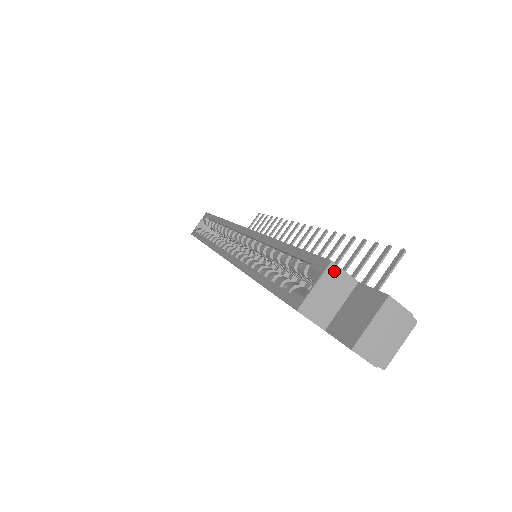
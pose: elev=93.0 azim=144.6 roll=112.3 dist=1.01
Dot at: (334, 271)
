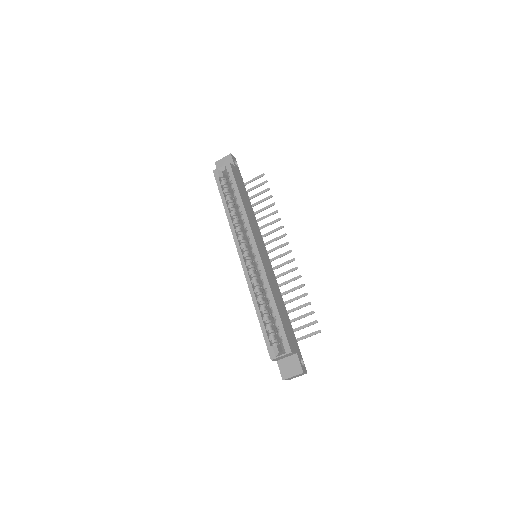
Dot at: (290, 353)
